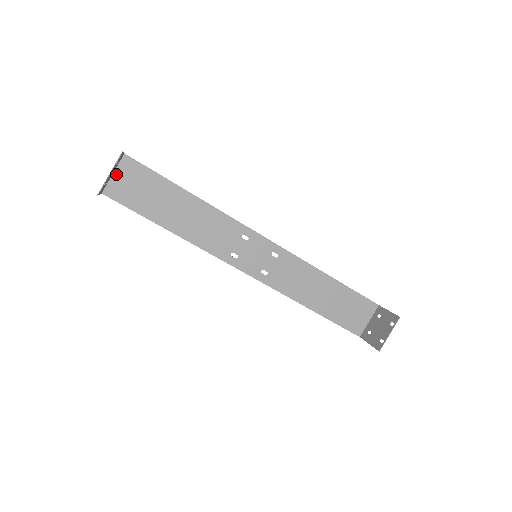
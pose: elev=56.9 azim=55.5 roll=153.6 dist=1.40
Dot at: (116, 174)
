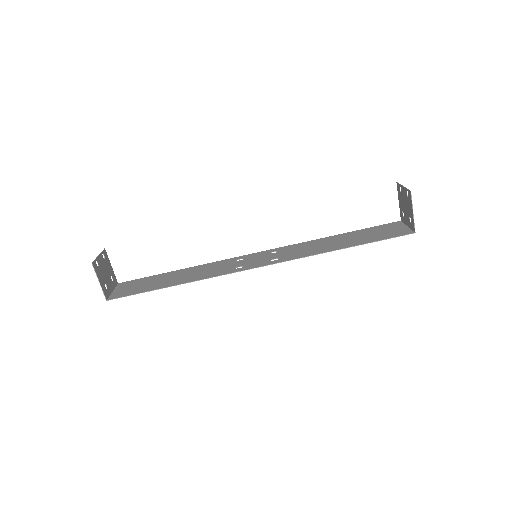
Dot at: (115, 291)
